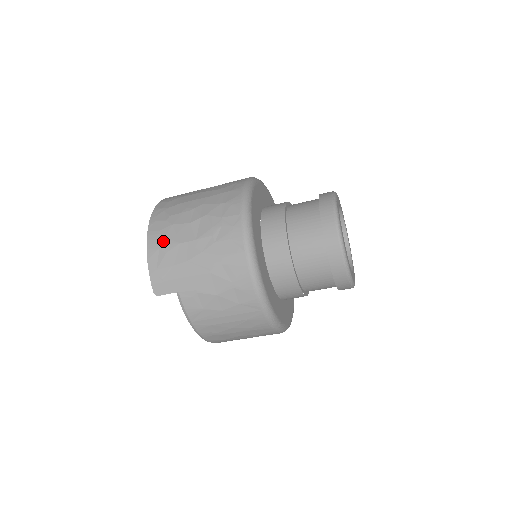
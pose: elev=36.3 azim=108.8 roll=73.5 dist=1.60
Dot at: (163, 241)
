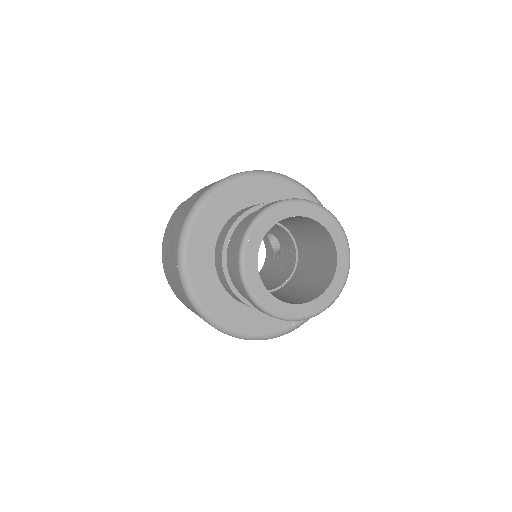
Dot at: occluded
